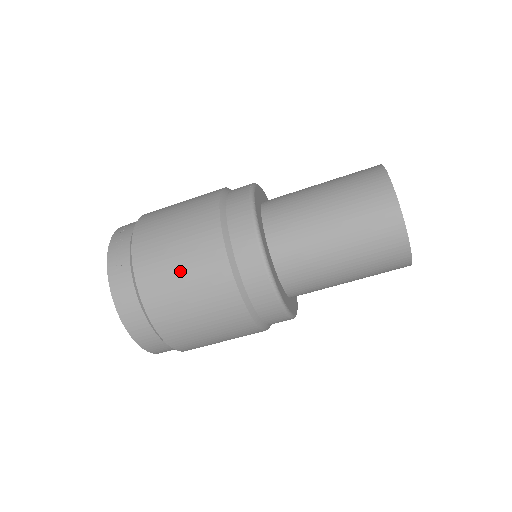
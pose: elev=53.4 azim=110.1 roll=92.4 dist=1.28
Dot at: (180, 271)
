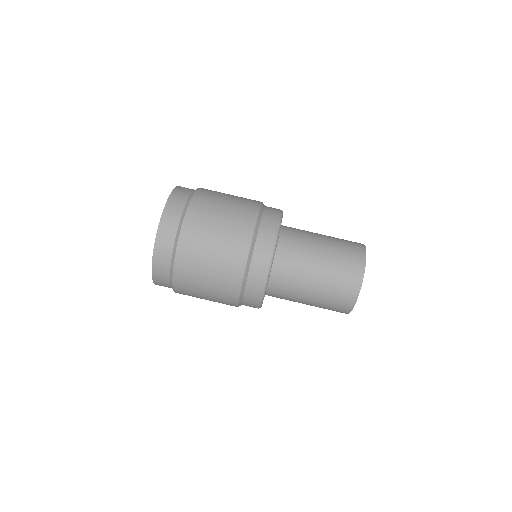
Dot at: (220, 220)
